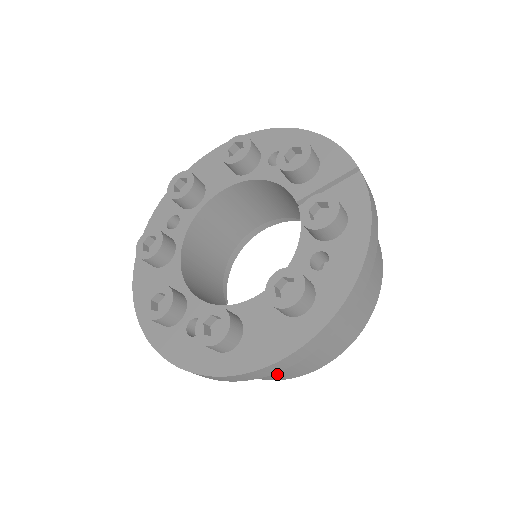
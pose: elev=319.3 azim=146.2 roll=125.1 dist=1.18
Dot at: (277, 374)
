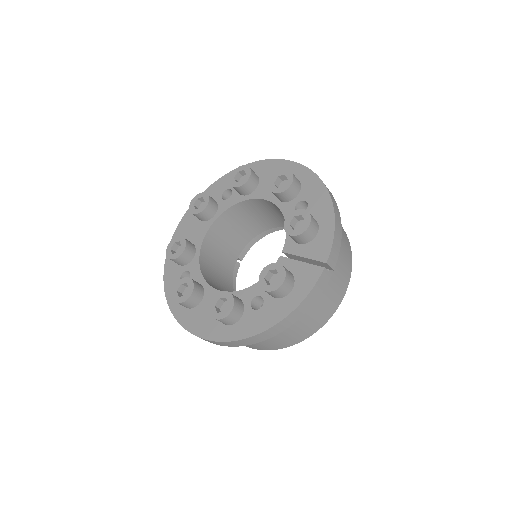
Dot at: occluded
